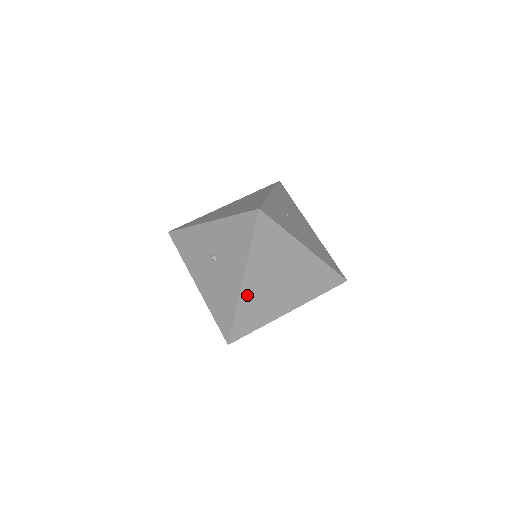
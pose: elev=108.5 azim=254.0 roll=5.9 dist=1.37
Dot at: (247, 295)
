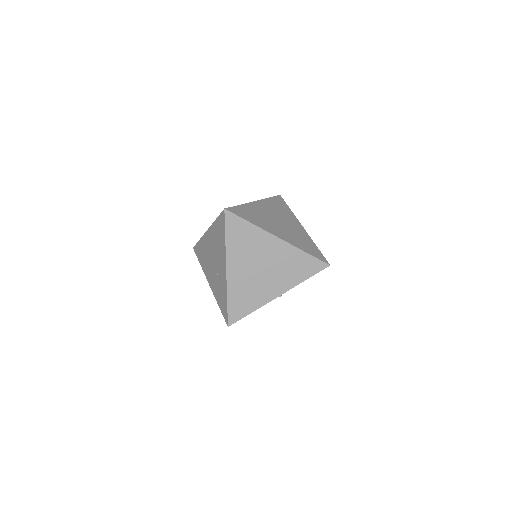
Dot at: (254, 207)
